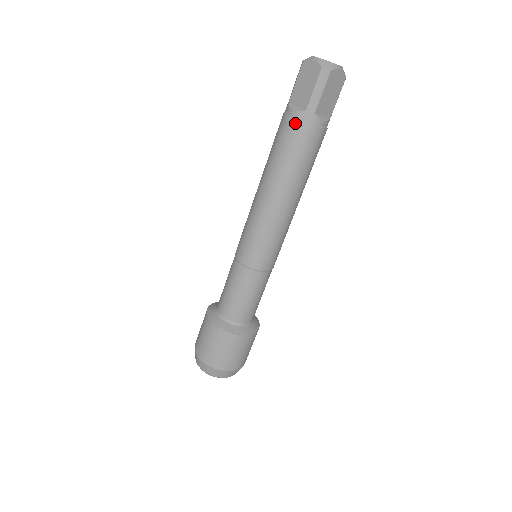
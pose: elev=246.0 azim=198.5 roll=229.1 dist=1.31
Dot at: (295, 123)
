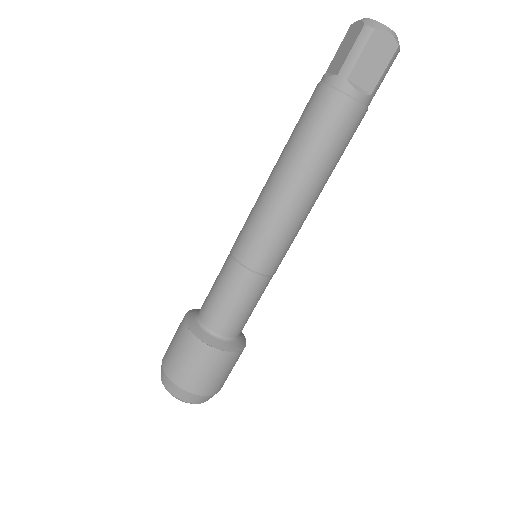
Dot at: (323, 89)
